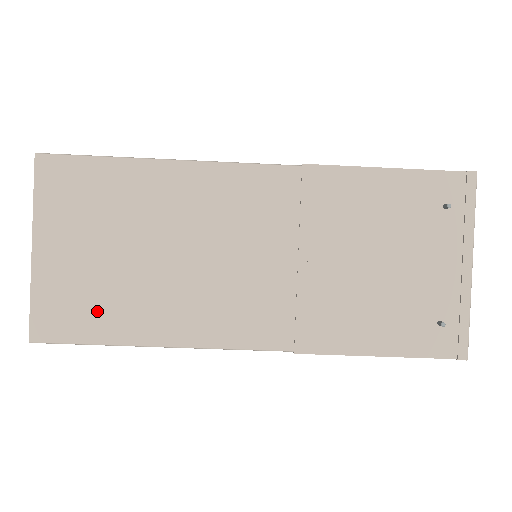
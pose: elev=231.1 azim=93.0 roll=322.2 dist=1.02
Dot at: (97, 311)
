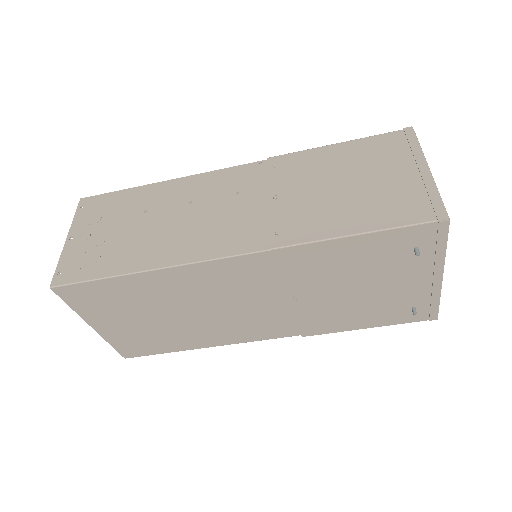
Dot at: (157, 342)
